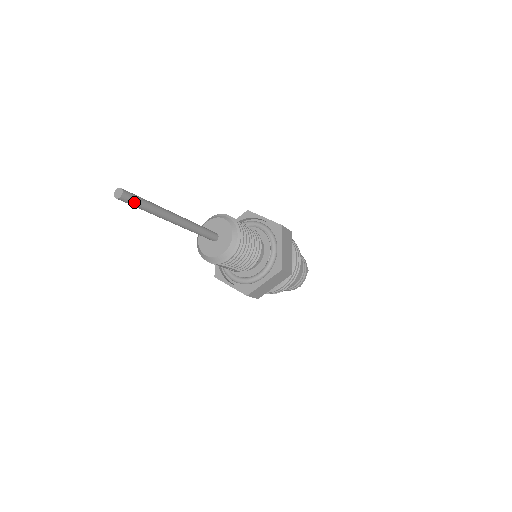
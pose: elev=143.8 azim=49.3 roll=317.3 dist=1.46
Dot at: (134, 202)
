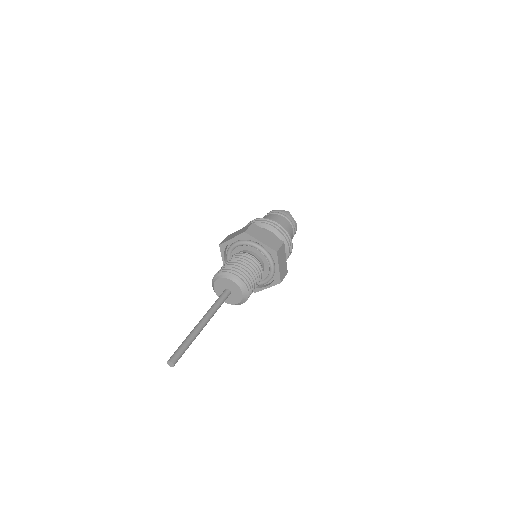
Dot at: (180, 357)
